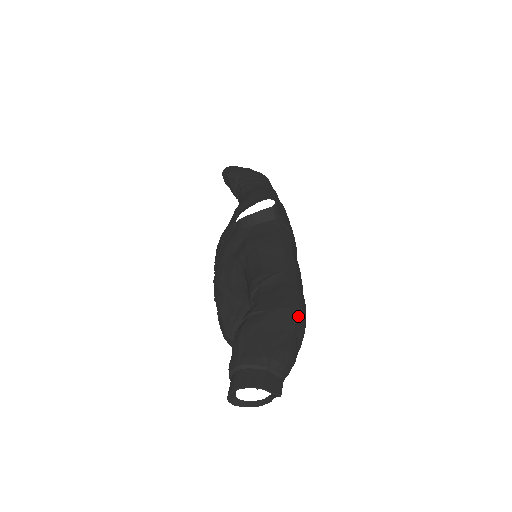
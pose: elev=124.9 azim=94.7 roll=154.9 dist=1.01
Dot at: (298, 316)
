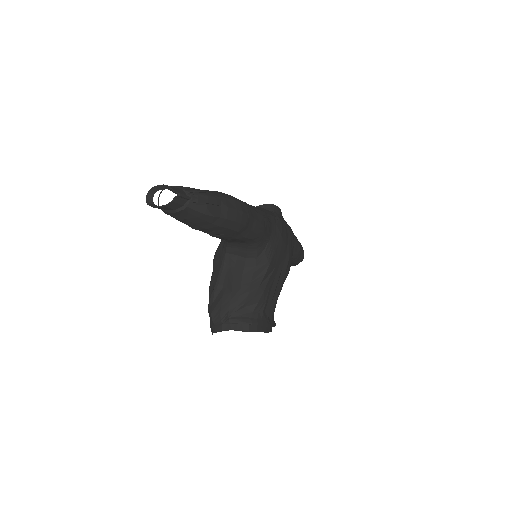
Dot at: (232, 199)
